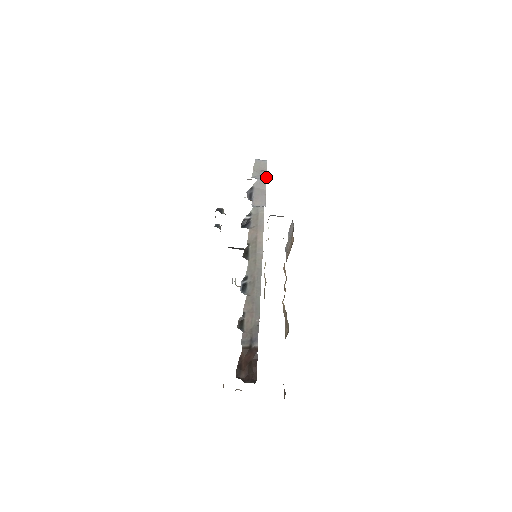
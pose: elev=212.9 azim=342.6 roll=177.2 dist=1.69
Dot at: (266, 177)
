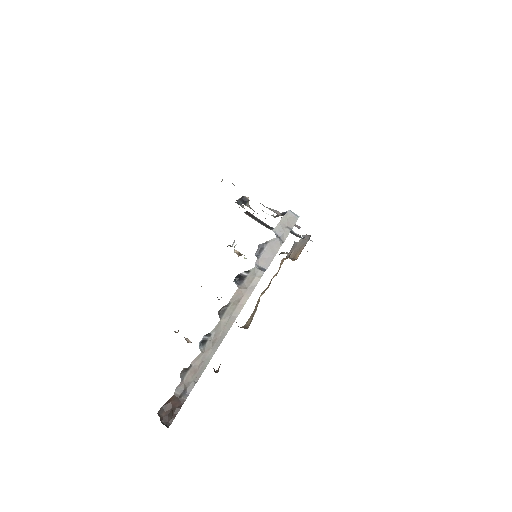
Dot at: (287, 236)
